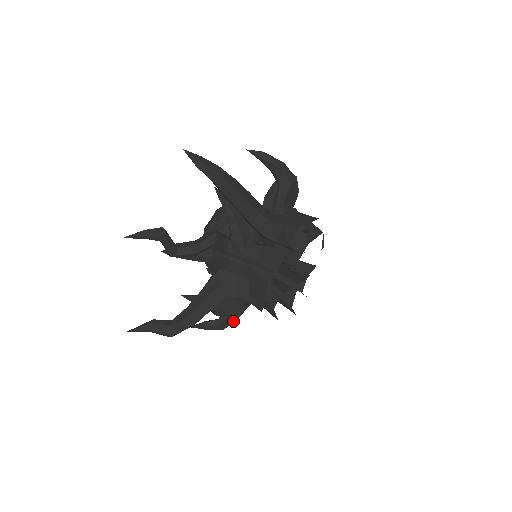
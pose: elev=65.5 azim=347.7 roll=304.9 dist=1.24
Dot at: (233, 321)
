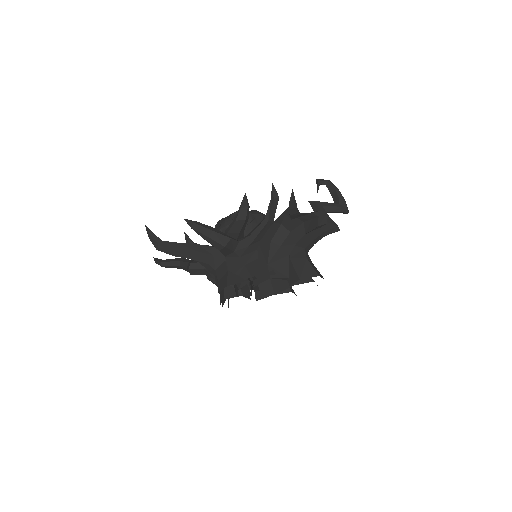
Dot at: occluded
